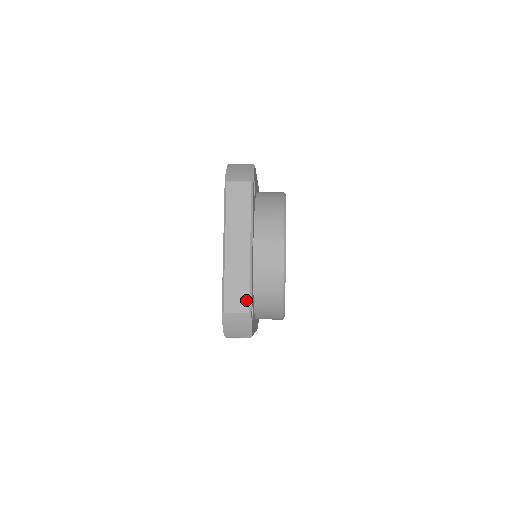
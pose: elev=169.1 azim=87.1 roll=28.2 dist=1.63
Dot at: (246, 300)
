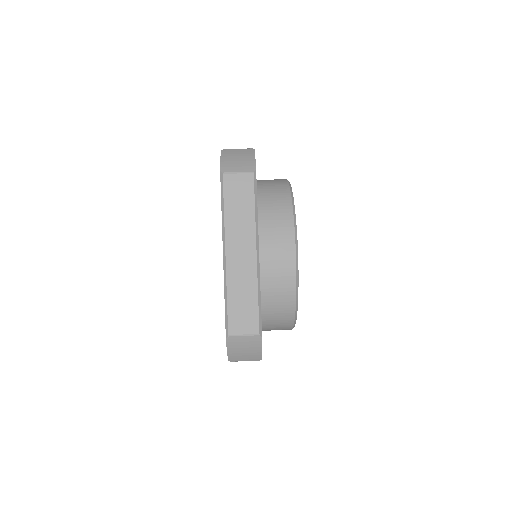
Dot at: (255, 320)
